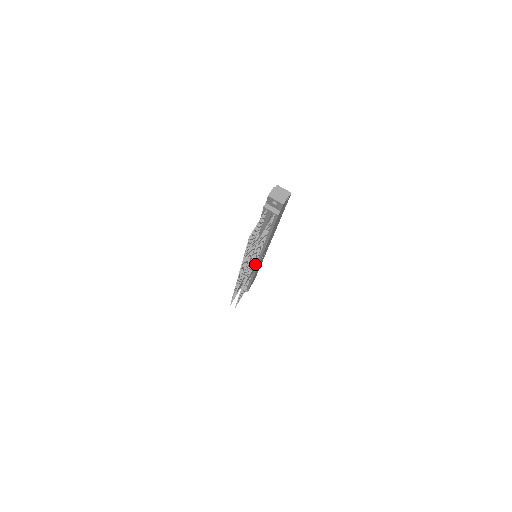
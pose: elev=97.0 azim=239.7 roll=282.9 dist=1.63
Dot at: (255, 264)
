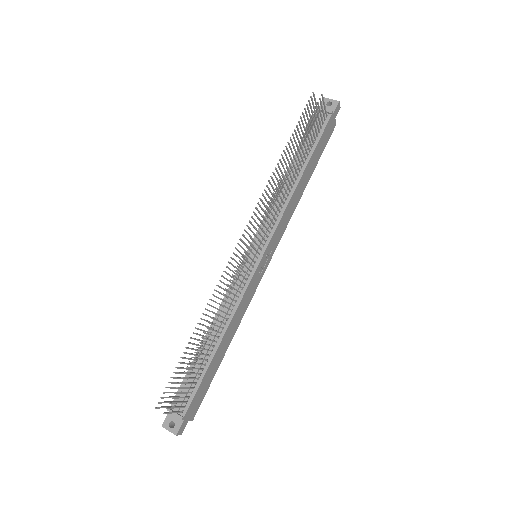
Dot at: (254, 261)
